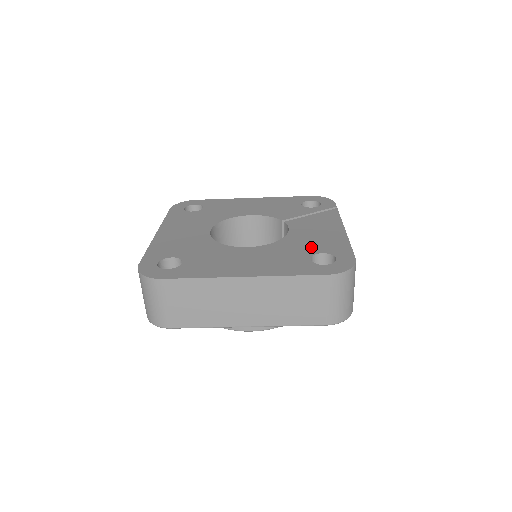
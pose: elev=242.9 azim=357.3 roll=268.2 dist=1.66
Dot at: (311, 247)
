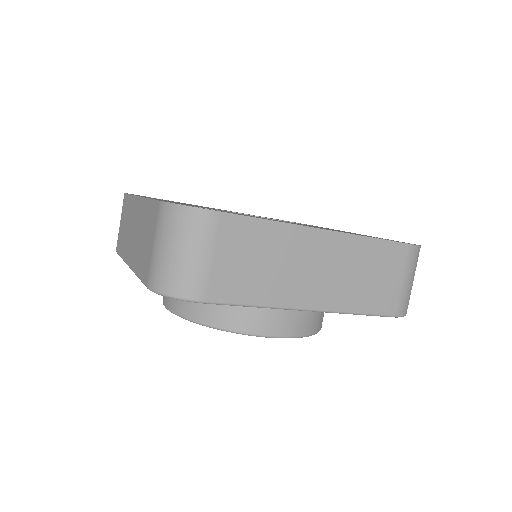
Dot at: occluded
